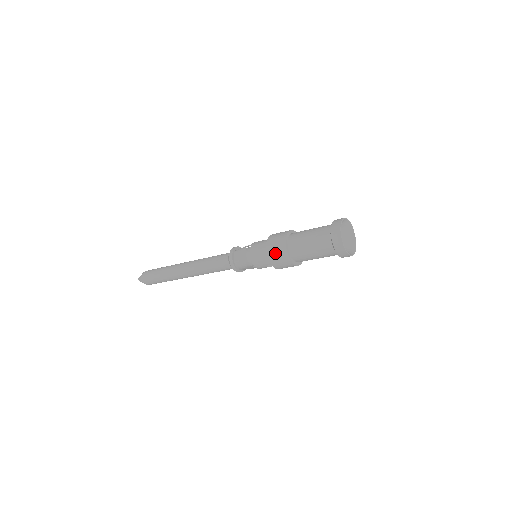
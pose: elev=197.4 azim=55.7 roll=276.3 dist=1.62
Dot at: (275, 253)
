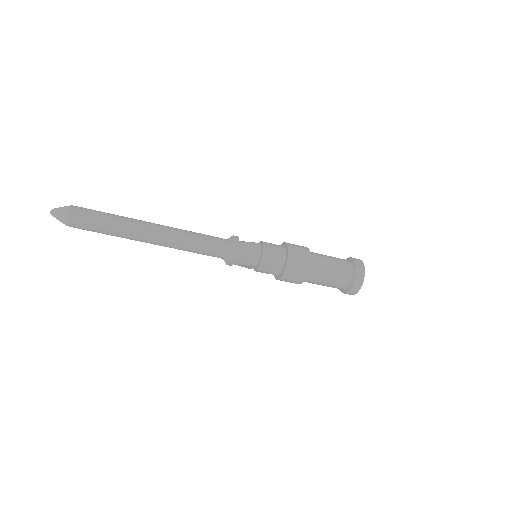
Dot at: (296, 266)
